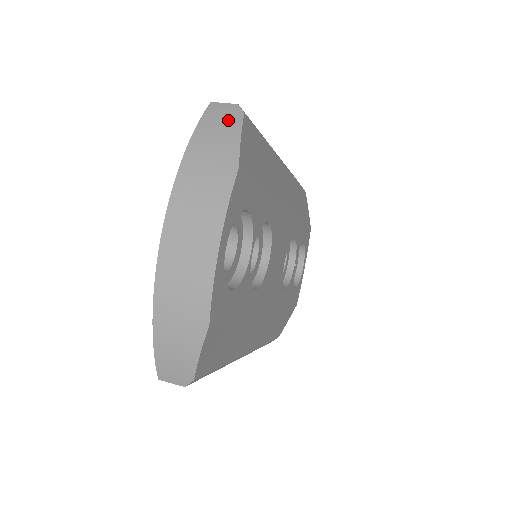
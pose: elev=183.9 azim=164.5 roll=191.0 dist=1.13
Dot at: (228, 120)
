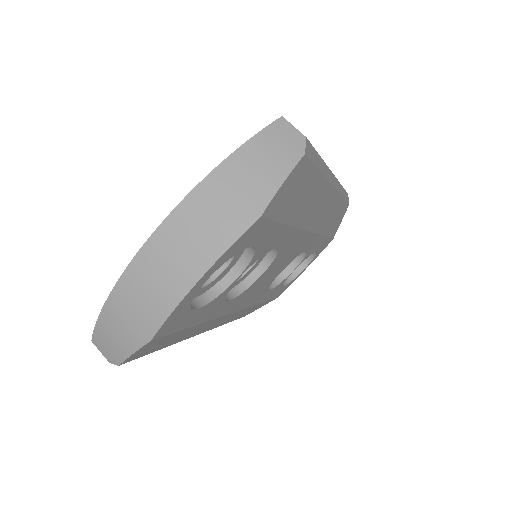
Dot at: (284, 152)
